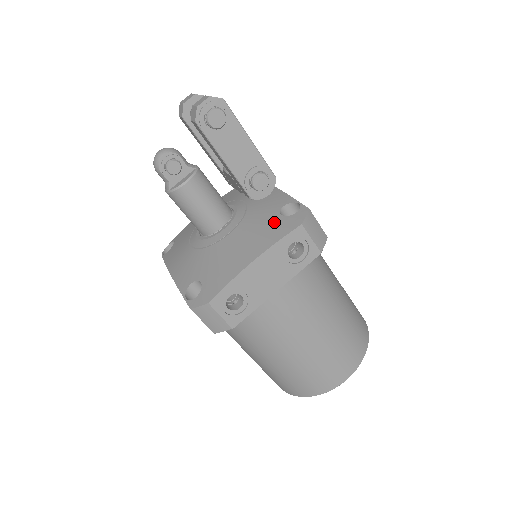
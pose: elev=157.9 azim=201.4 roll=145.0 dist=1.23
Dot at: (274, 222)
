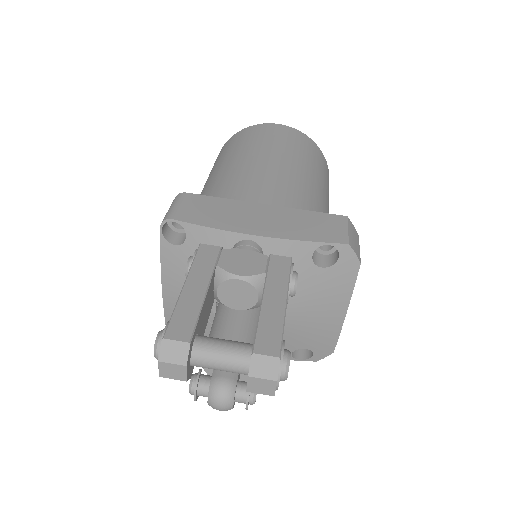
Dot at: (326, 279)
